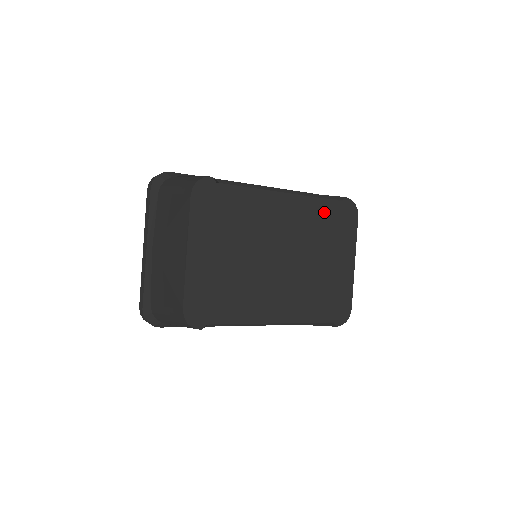
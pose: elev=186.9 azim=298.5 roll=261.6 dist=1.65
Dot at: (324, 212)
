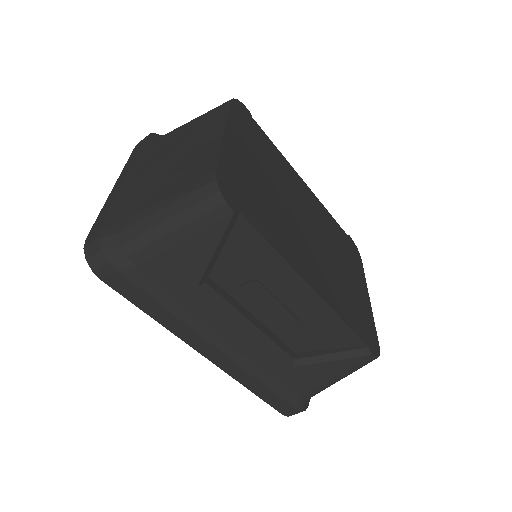
Dot at: (336, 229)
